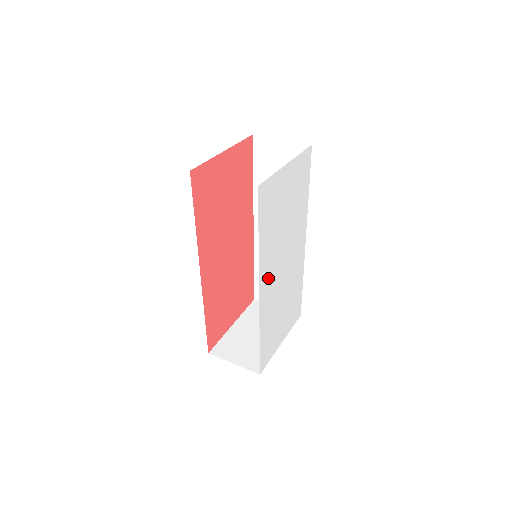
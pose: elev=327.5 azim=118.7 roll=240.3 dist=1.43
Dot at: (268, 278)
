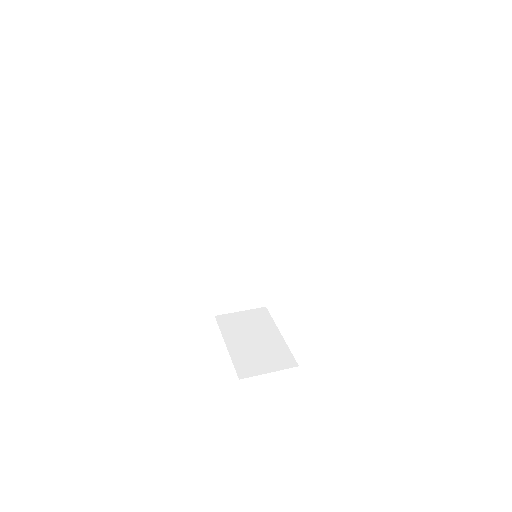
Dot at: occluded
